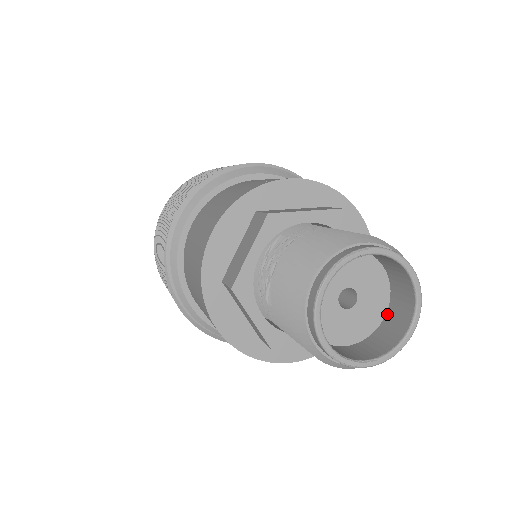
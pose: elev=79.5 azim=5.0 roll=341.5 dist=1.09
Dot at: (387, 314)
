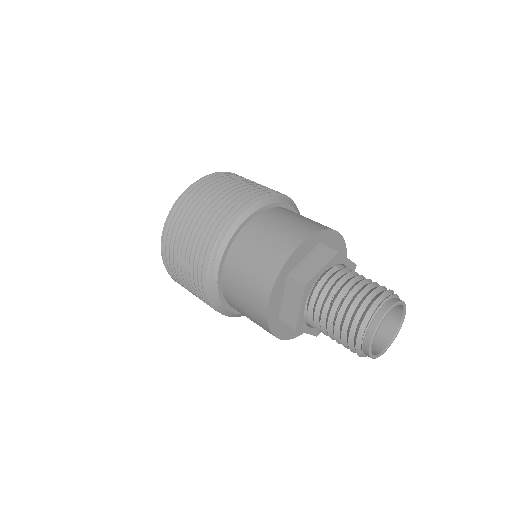
Dot at: occluded
